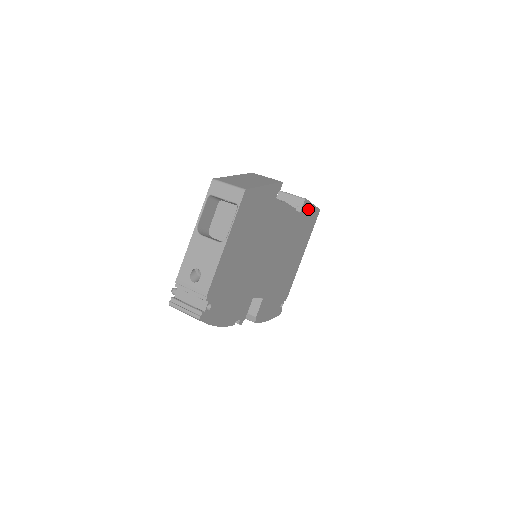
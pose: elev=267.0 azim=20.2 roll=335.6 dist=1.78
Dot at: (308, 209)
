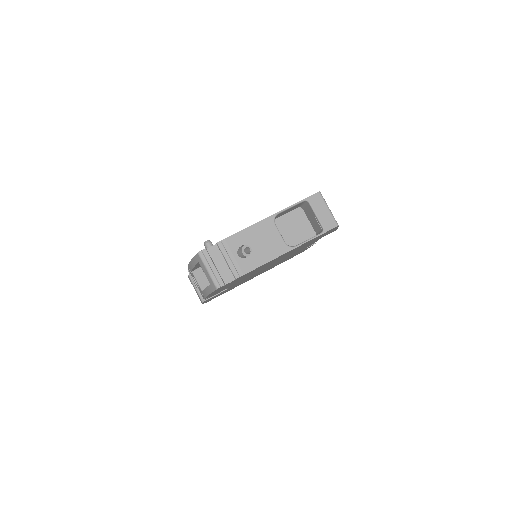
Dot at: (305, 249)
